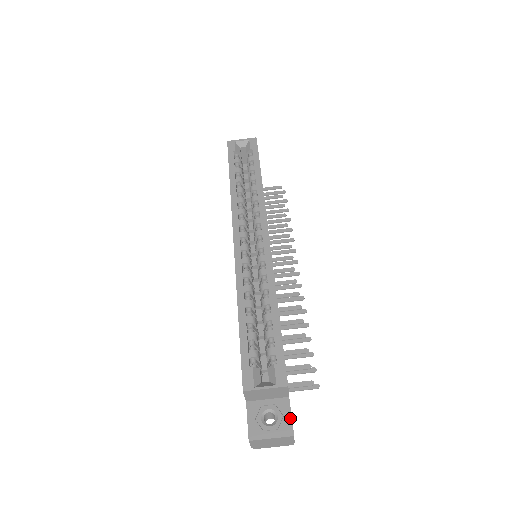
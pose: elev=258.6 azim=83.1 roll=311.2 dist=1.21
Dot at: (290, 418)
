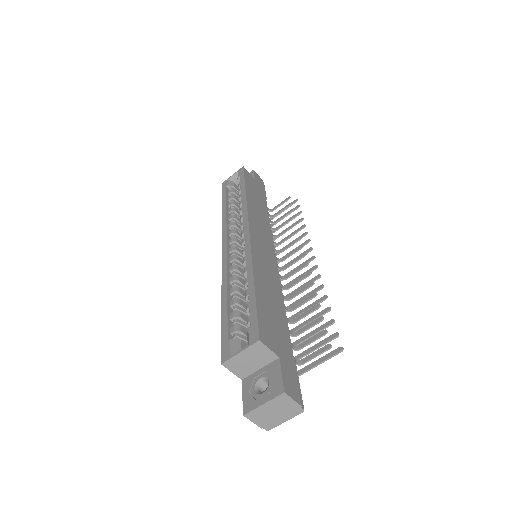
Dot at: (280, 377)
